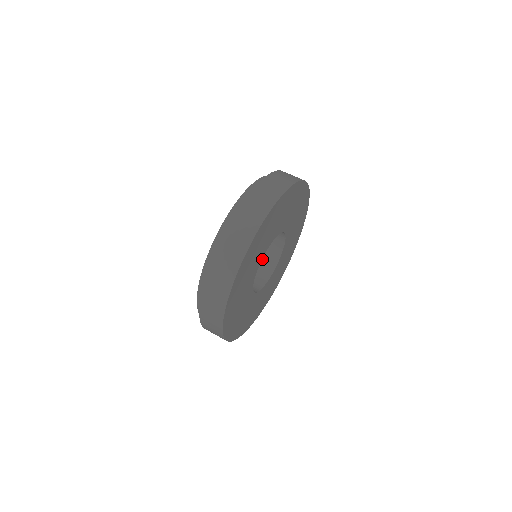
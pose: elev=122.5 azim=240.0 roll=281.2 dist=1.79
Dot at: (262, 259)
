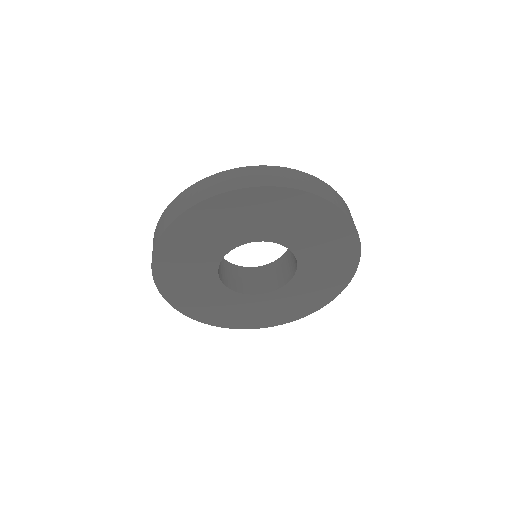
Dot at: (284, 268)
